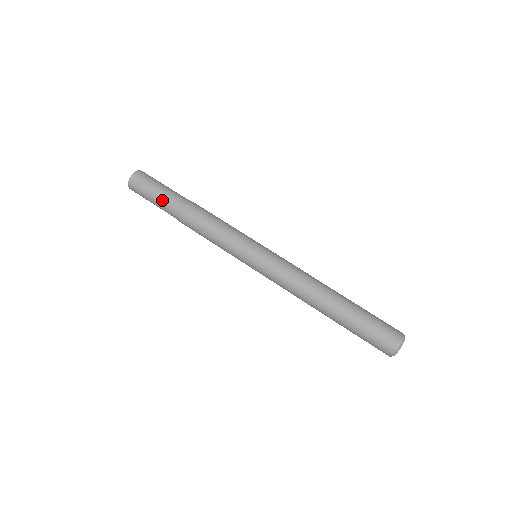
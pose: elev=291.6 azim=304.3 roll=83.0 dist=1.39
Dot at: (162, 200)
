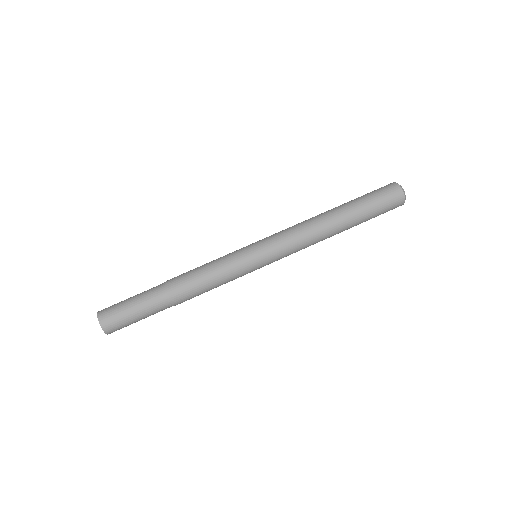
Dot at: (148, 310)
